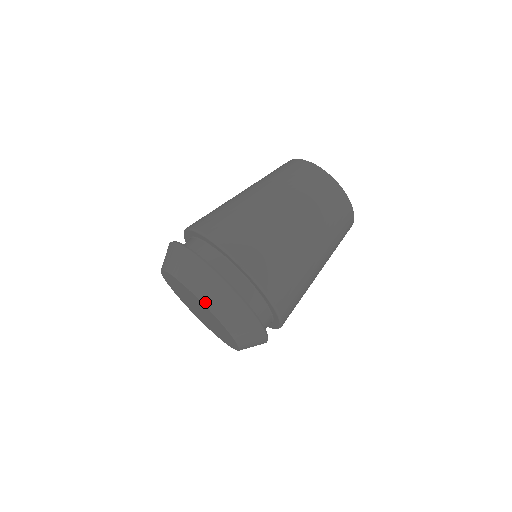
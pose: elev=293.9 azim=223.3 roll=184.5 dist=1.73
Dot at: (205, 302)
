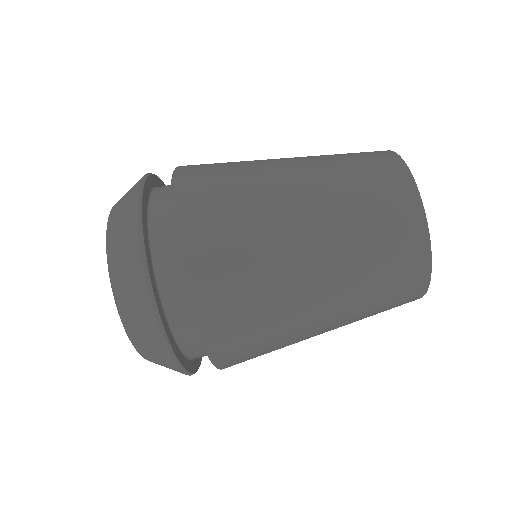
Dot at: occluded
